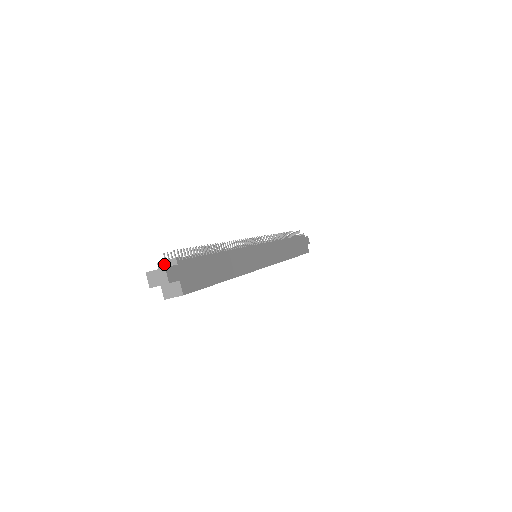
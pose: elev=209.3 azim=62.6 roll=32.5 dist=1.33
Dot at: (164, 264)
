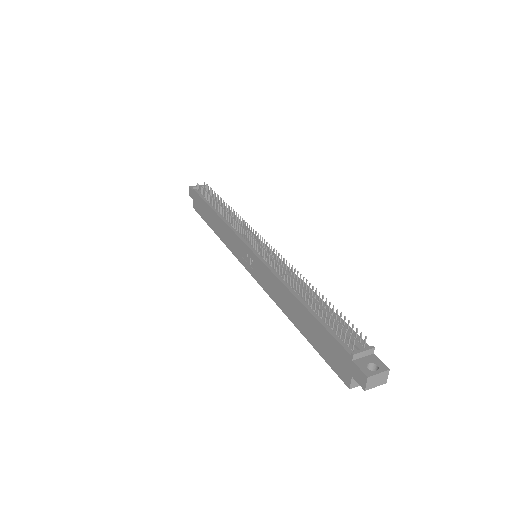
Dot at: (360, 355)
